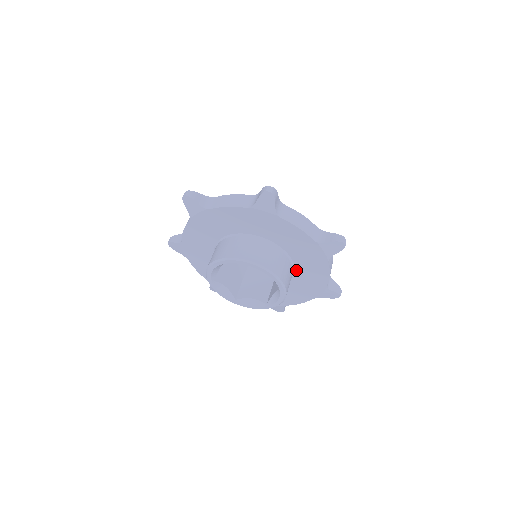
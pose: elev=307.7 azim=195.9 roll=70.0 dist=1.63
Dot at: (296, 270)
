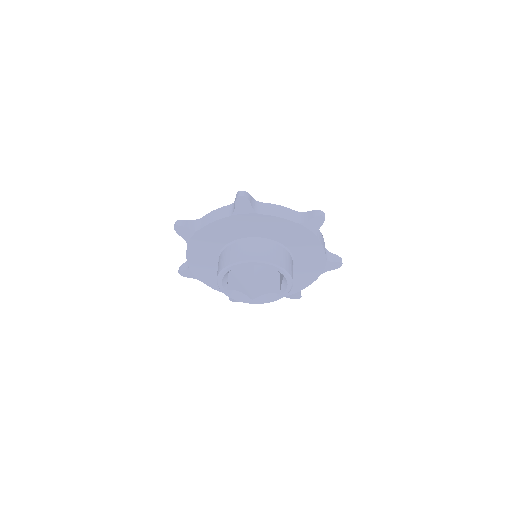
Dot at: (294, 255)
